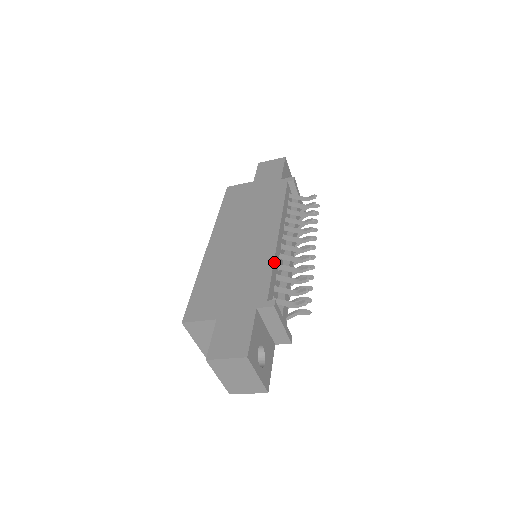
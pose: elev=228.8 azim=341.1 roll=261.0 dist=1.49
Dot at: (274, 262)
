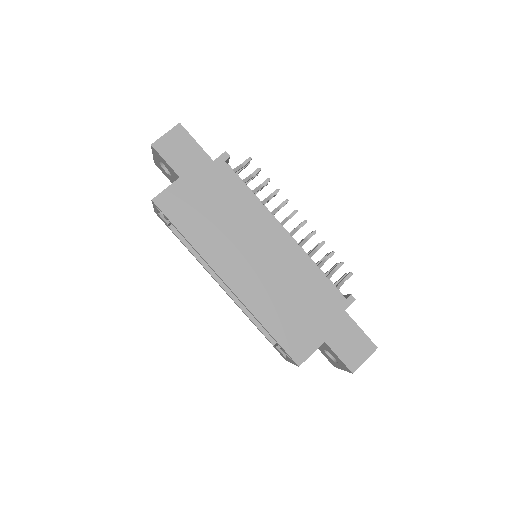
Dot at: (313, 262)
